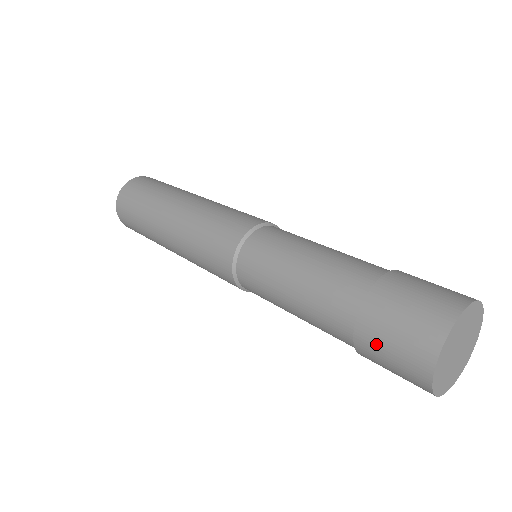
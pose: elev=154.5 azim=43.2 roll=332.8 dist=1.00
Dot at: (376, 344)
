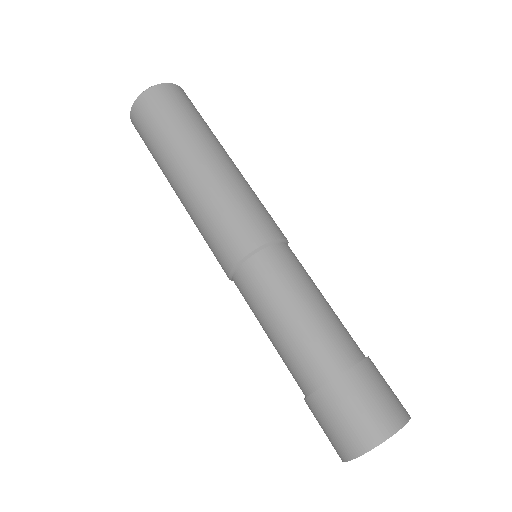
Dot at: occluded
